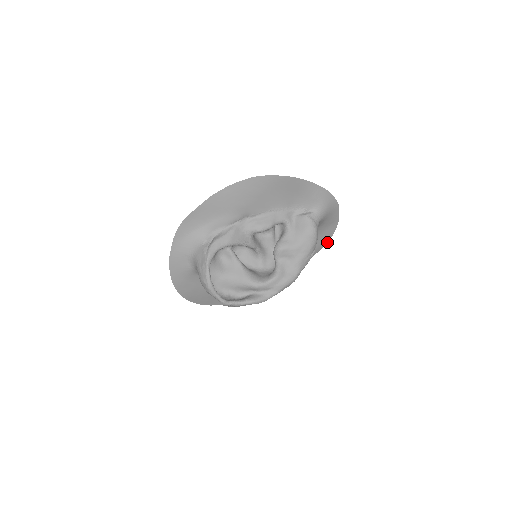
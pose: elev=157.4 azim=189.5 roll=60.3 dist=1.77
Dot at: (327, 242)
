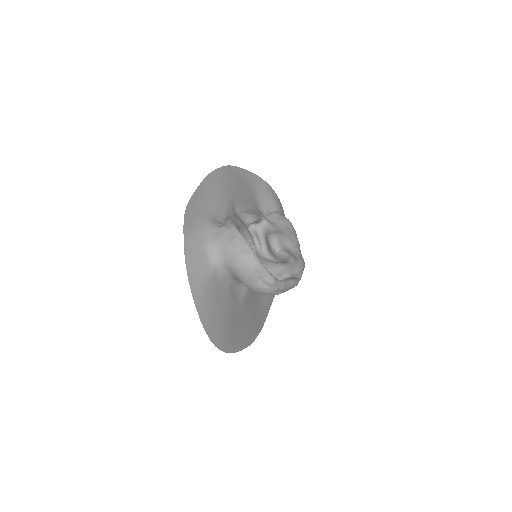
Dot at: occluded
